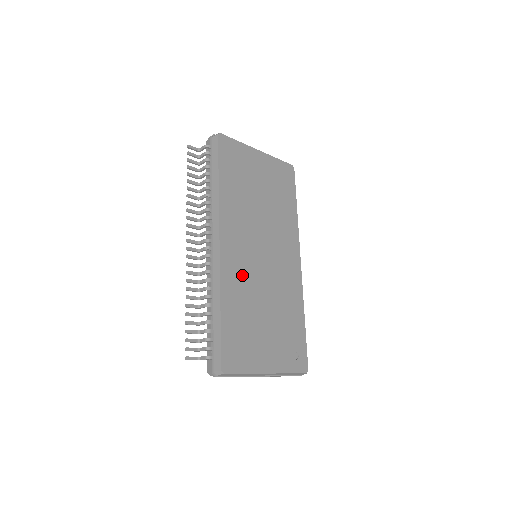
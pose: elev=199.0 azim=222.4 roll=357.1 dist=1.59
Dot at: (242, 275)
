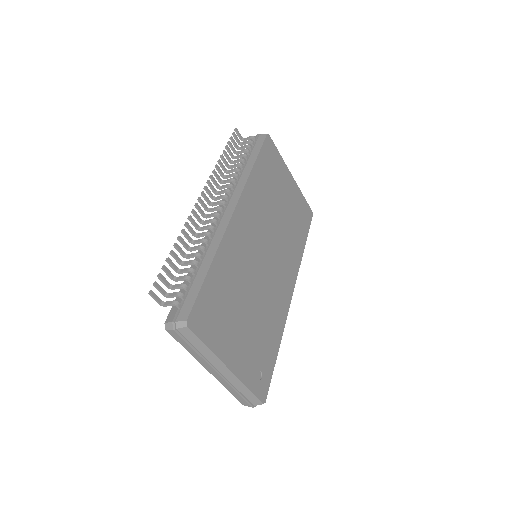
Dot at: (242, 253)
